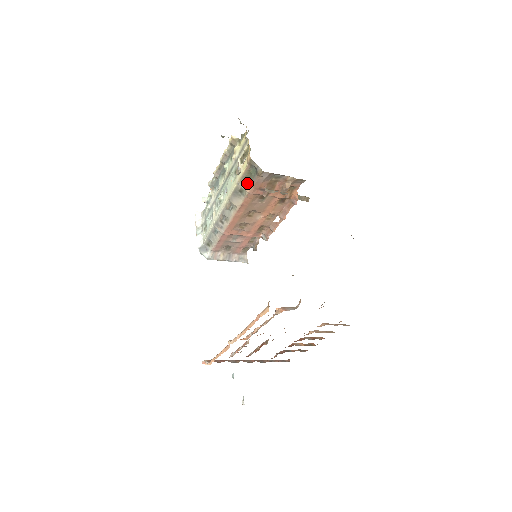
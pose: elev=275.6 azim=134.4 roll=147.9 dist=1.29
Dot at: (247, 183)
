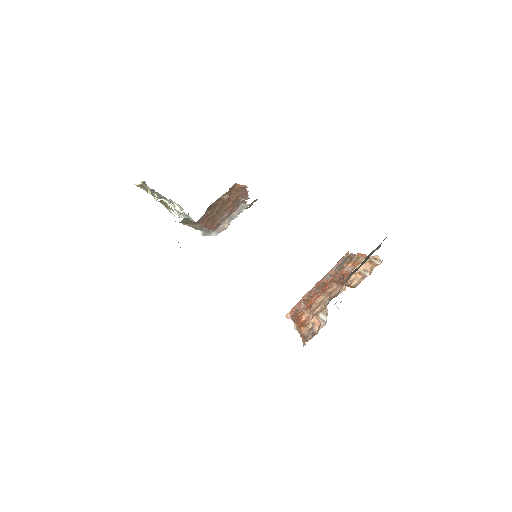
Dot at: (192, 224)
